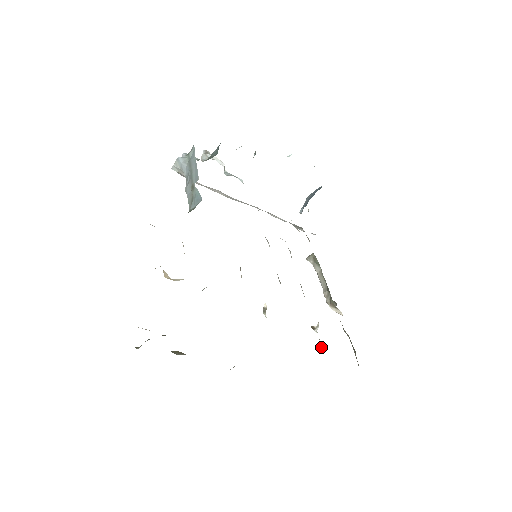
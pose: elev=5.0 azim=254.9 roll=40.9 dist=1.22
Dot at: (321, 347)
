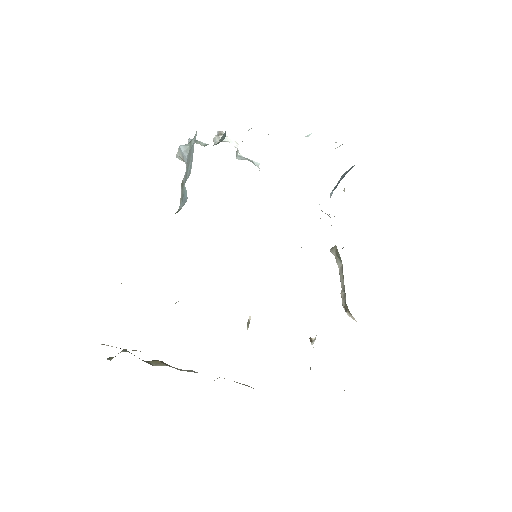
Dot at: occluded
